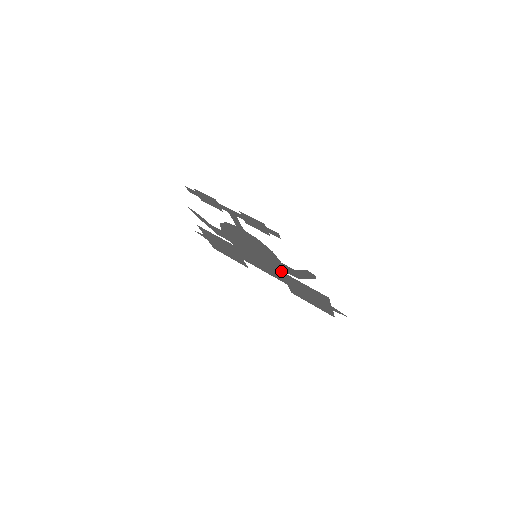
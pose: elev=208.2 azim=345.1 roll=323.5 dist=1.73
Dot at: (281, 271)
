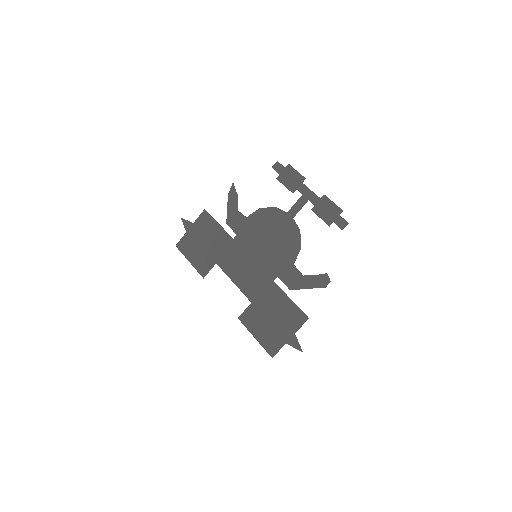
Dot at: (272, 279)
